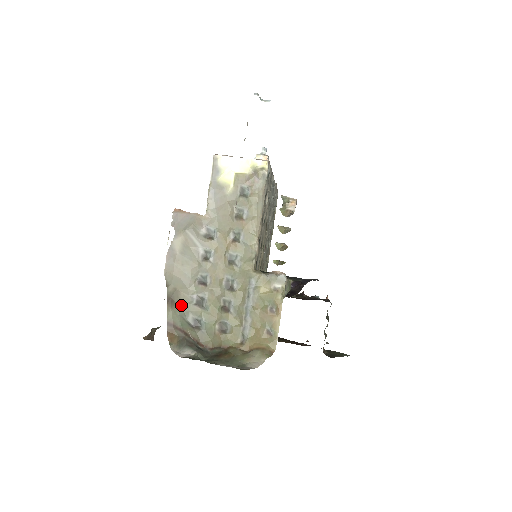
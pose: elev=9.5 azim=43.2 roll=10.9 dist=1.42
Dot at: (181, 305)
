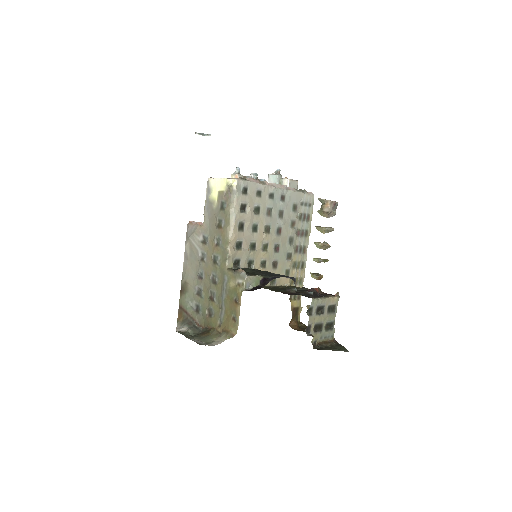
Dot at: (188, 294)
